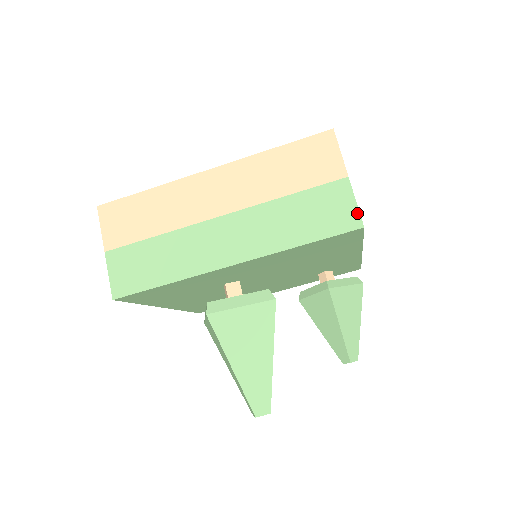
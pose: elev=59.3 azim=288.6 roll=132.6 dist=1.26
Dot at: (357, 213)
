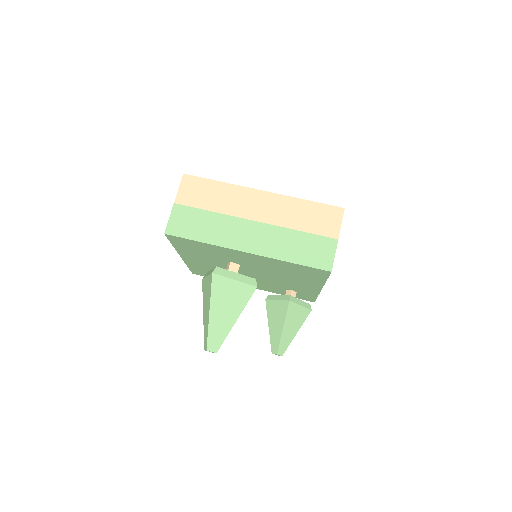
Dot at: (332, 262)
